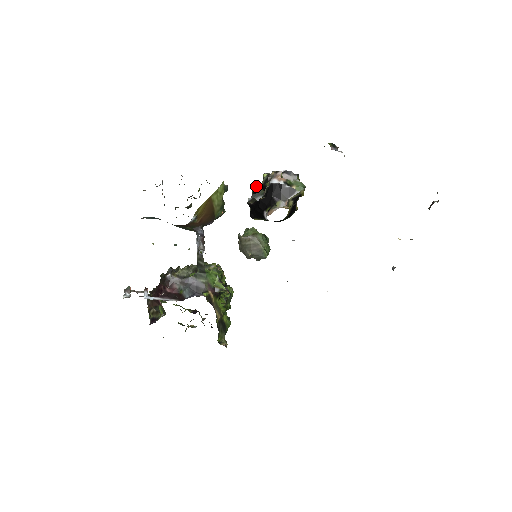
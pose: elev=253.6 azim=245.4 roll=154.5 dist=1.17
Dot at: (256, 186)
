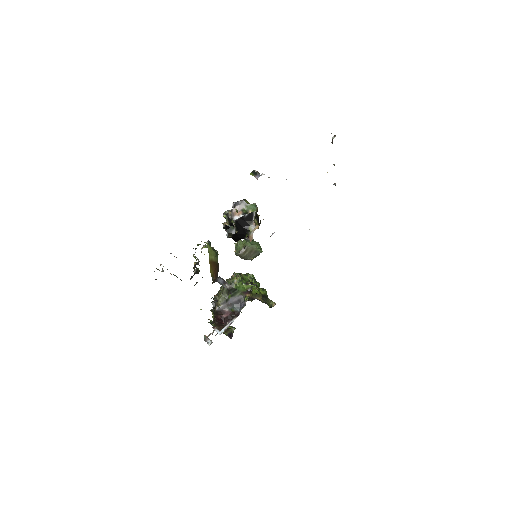
Dot at: (224, 225)
